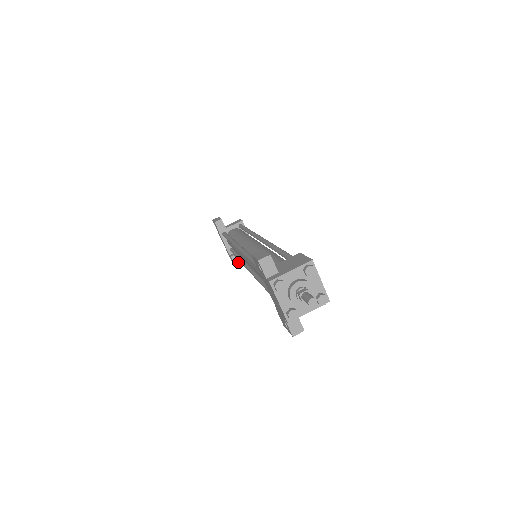
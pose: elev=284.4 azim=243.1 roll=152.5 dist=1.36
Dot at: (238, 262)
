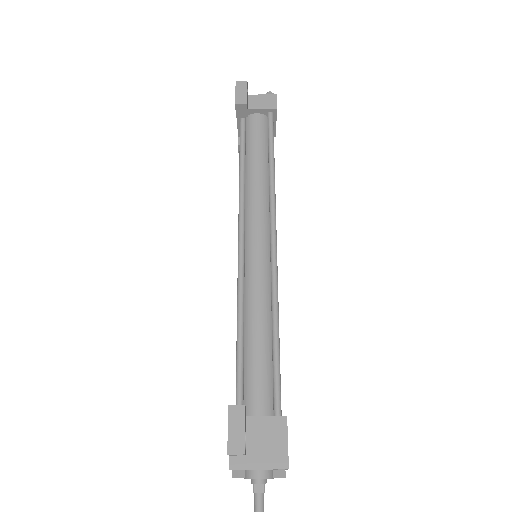
Dot at: occluded
